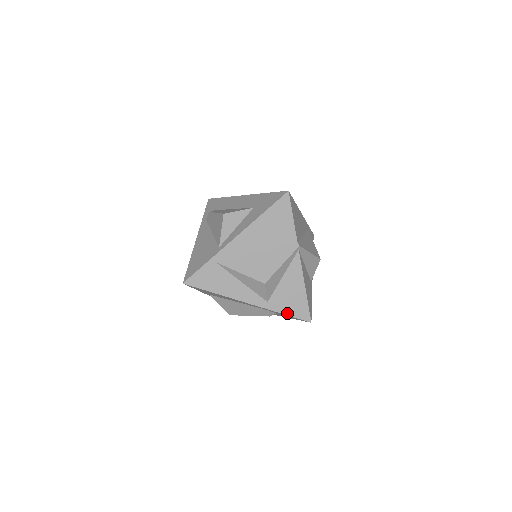
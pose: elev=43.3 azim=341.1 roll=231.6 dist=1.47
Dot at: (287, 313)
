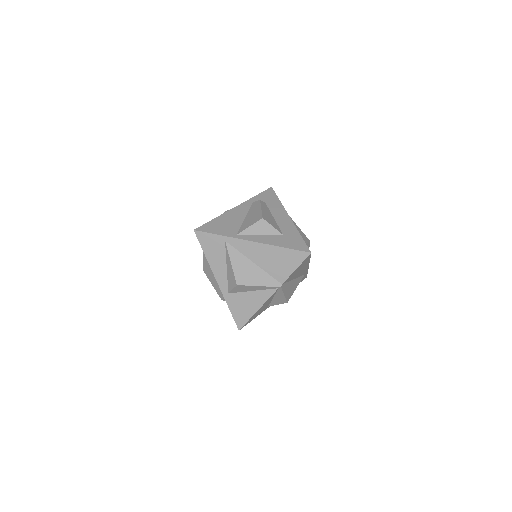
Dot at: (232, 311)
